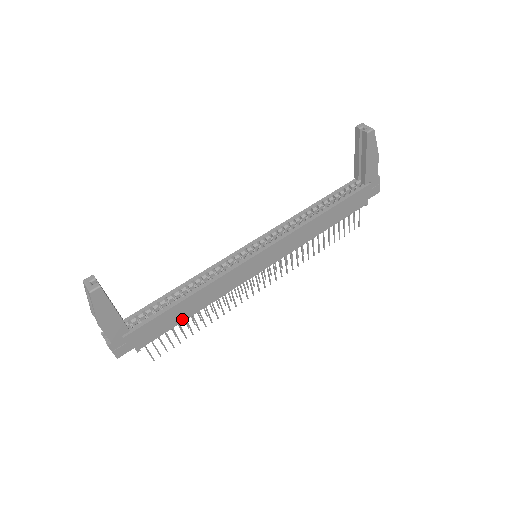
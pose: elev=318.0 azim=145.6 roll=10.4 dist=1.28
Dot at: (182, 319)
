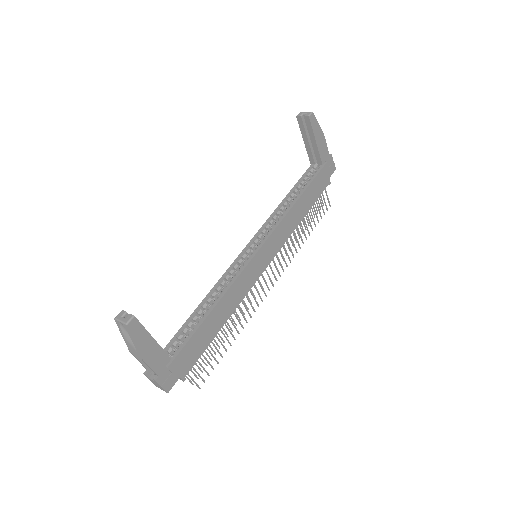
Dot at: (213, 335)
